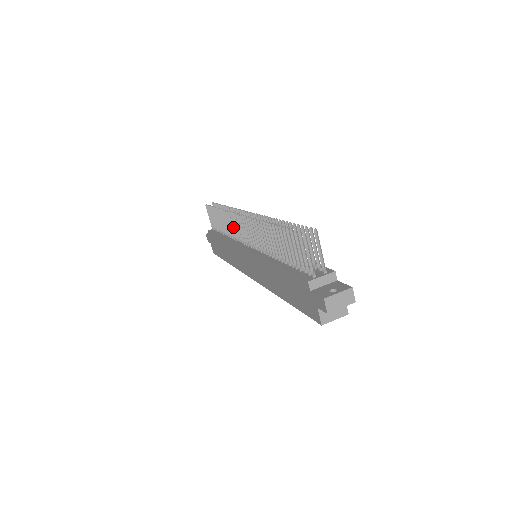
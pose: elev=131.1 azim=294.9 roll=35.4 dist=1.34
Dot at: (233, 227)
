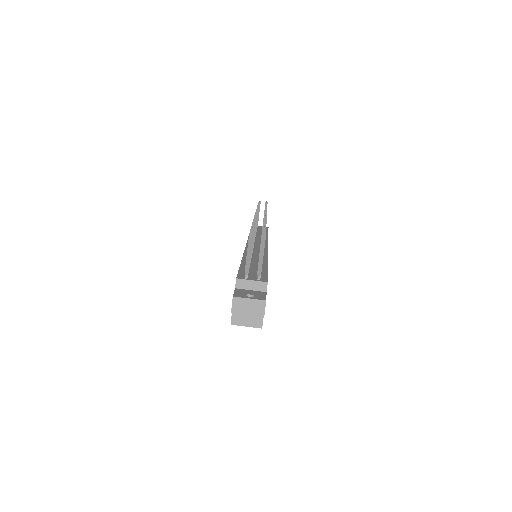
Dot at: occluded
